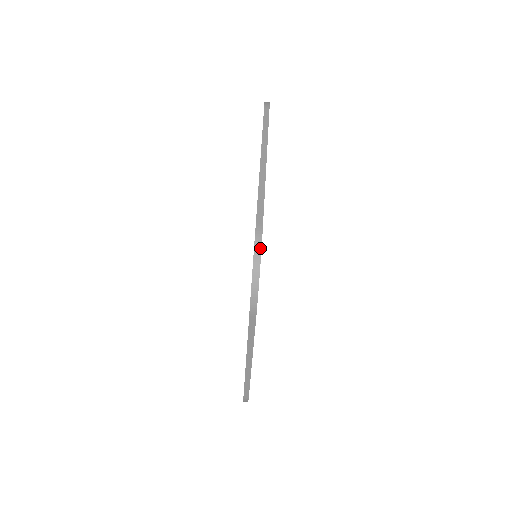
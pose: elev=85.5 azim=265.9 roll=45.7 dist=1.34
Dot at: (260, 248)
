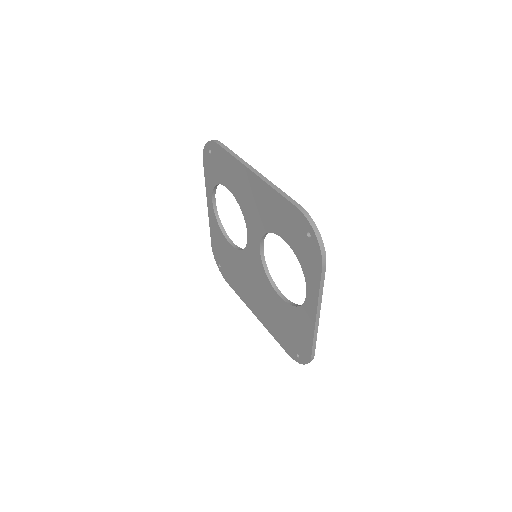
Dot at: (311, 218)
